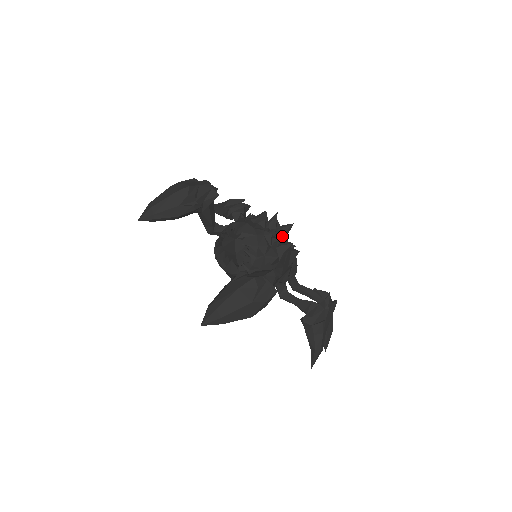
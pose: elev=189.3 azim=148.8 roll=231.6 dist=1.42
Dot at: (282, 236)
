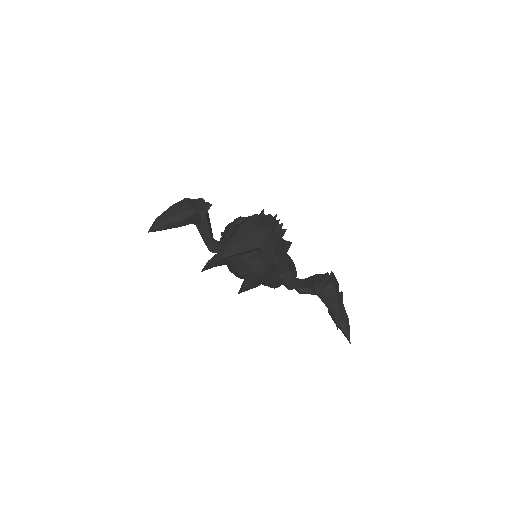
Dot at: occluded
